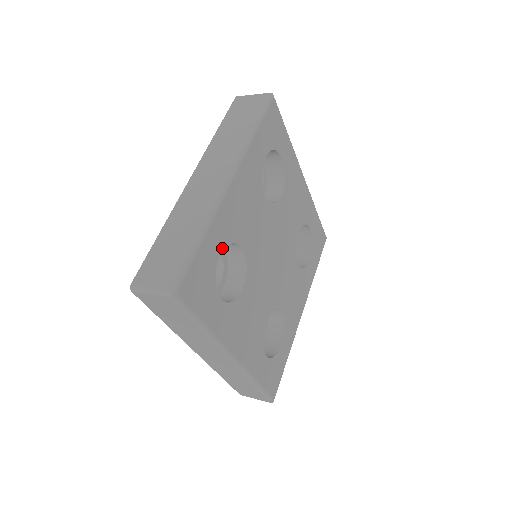
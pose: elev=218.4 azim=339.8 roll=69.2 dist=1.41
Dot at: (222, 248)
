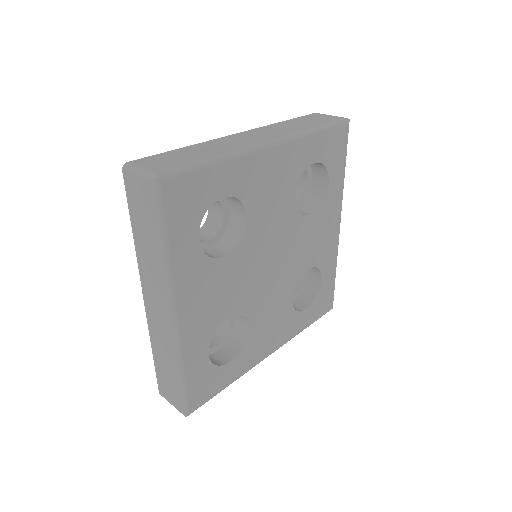
Dot at: (228, 194)
